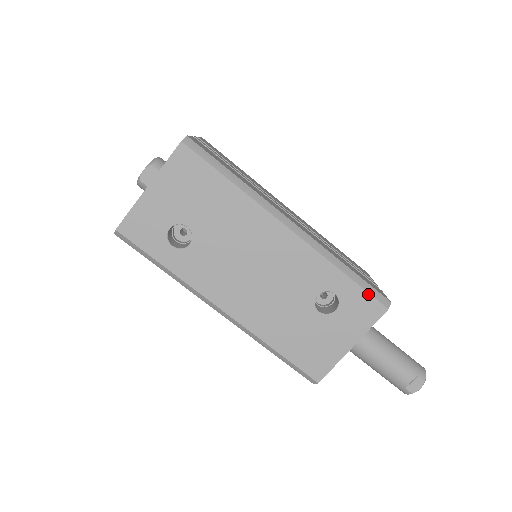
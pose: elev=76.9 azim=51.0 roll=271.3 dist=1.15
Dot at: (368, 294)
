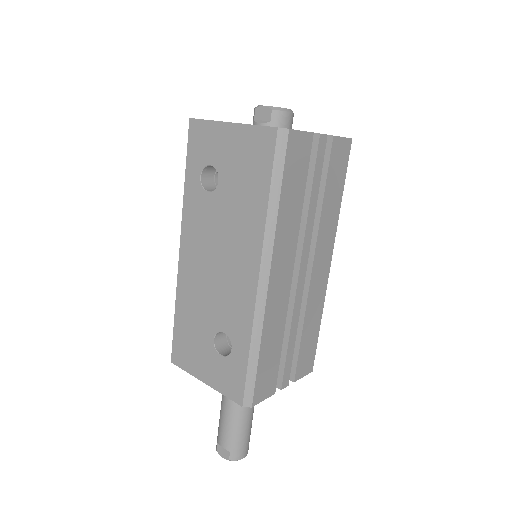
Dot at: (245, 382)
